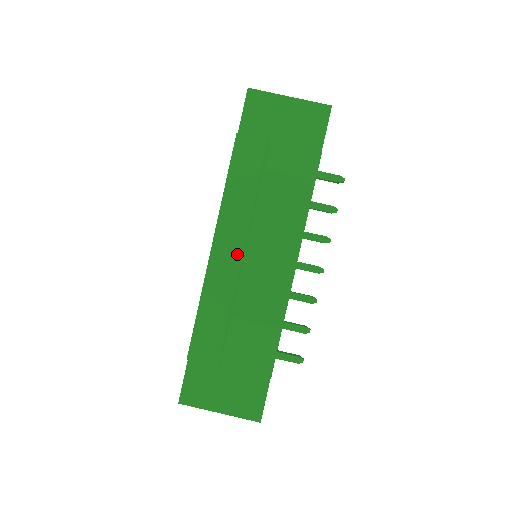
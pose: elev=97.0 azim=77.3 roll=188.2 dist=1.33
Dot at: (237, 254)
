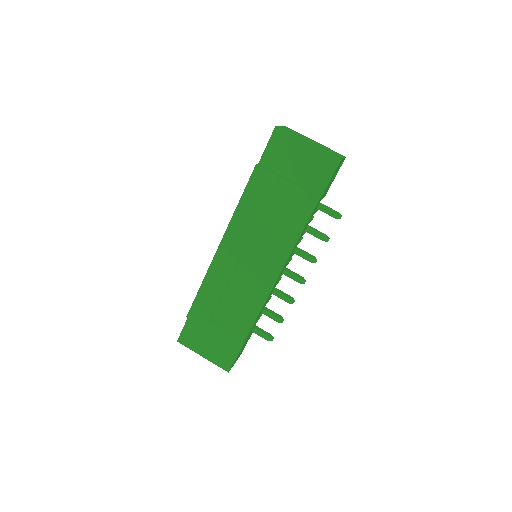
Dot at: (236, 257)
